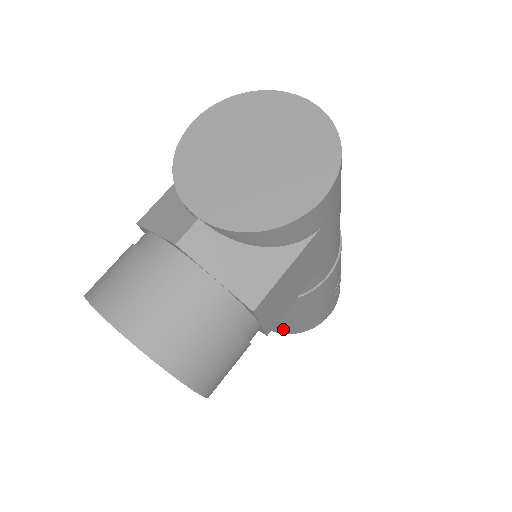
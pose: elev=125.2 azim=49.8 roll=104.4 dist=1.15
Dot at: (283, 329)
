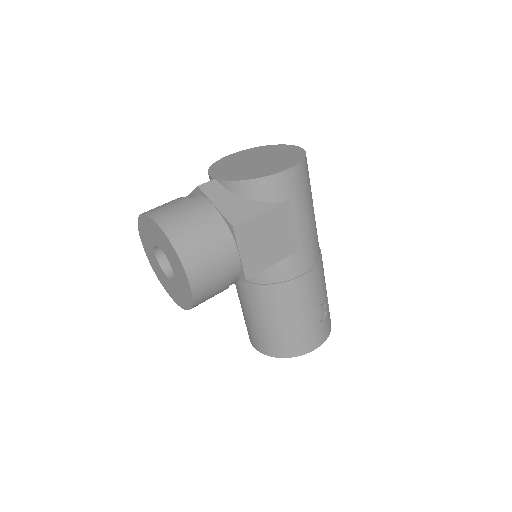
Dot at: (274, 346)
